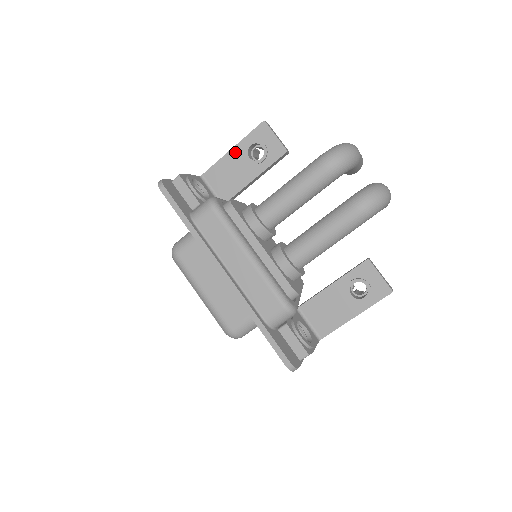
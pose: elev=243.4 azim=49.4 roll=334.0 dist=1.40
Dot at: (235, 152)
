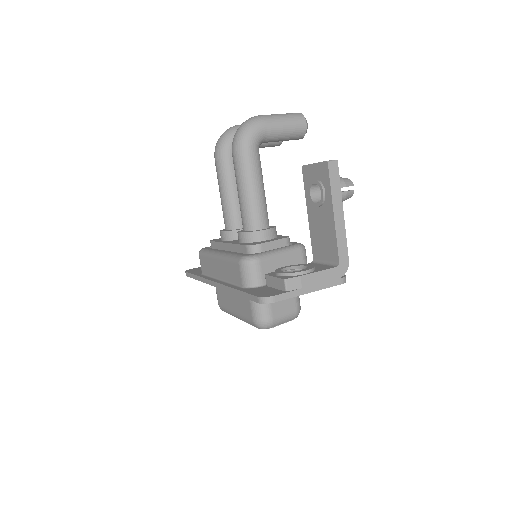
Dot at: occluded
